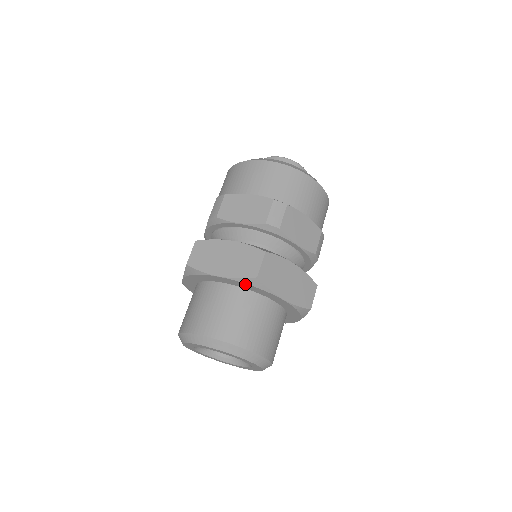
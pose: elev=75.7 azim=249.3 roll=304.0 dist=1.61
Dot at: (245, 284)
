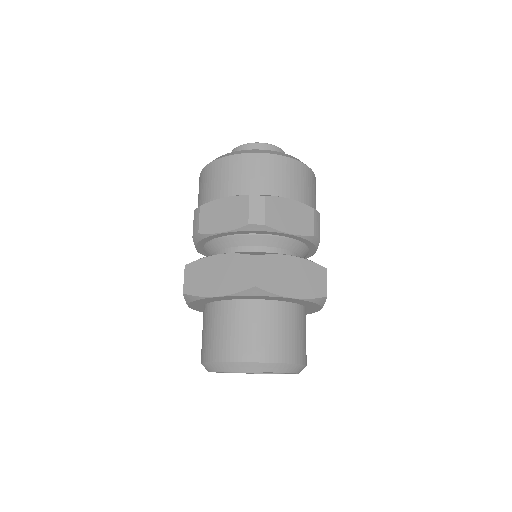
Dot at: (246, 296)
